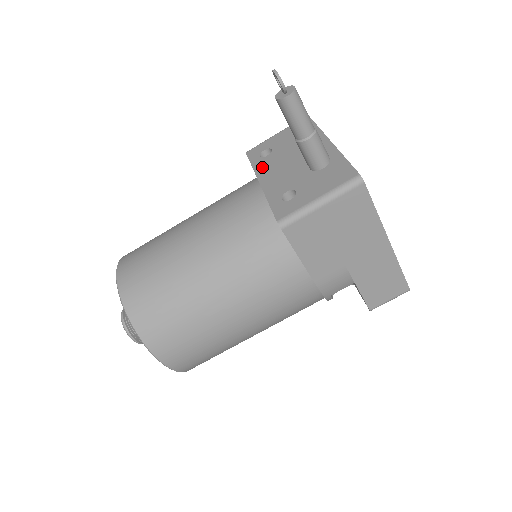
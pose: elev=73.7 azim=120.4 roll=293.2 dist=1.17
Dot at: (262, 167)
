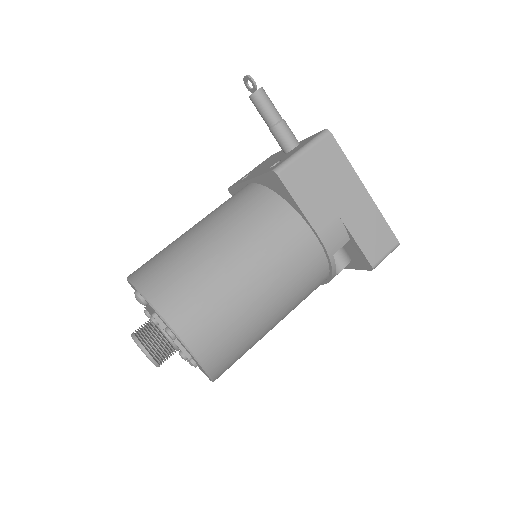
Dot at: occluded
